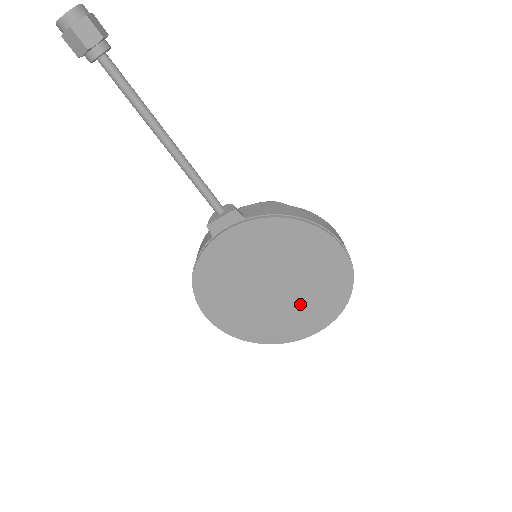
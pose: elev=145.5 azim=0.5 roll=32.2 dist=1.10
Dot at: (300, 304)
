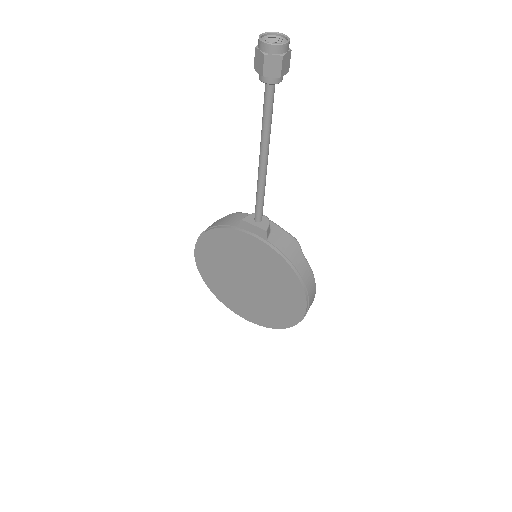
Dot at: (254, 303)
